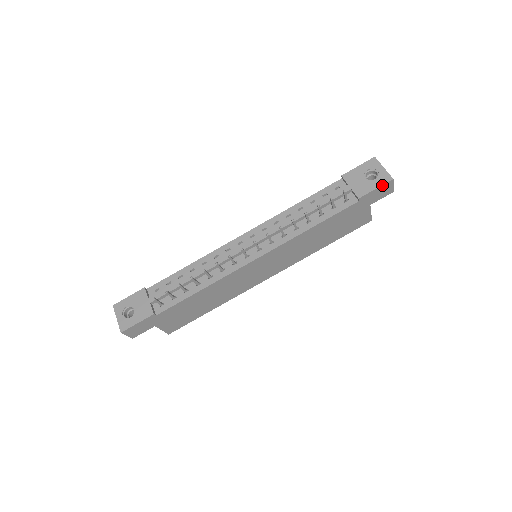
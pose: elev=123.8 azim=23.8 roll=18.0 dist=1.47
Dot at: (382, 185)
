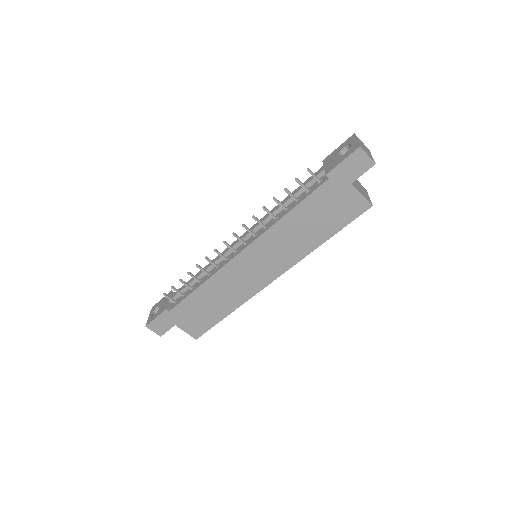
Dot at: (349, 156)
